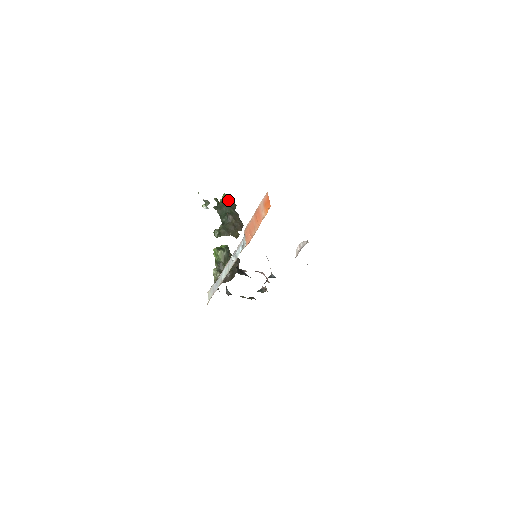
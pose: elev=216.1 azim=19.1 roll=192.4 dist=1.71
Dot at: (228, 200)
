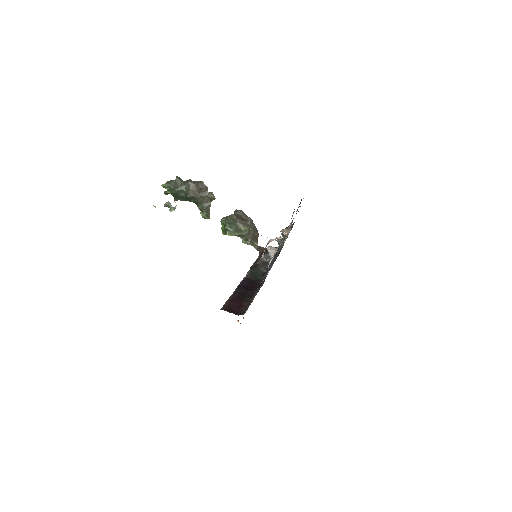
Dot at: (171, 188)
